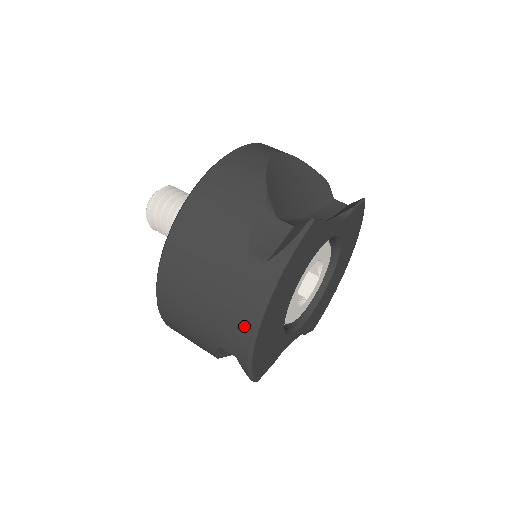
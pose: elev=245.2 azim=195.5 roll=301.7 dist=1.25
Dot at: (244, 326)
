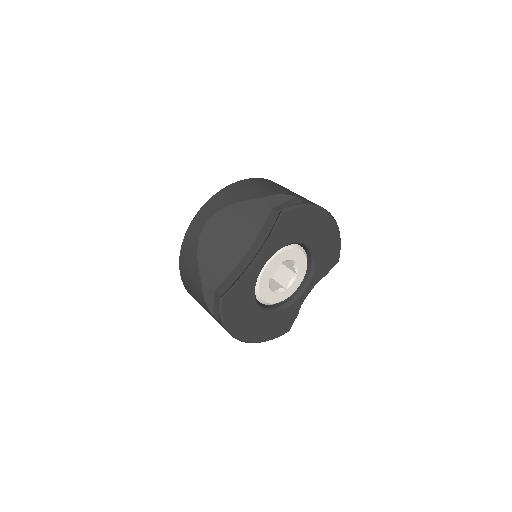
Dot at: occluded
